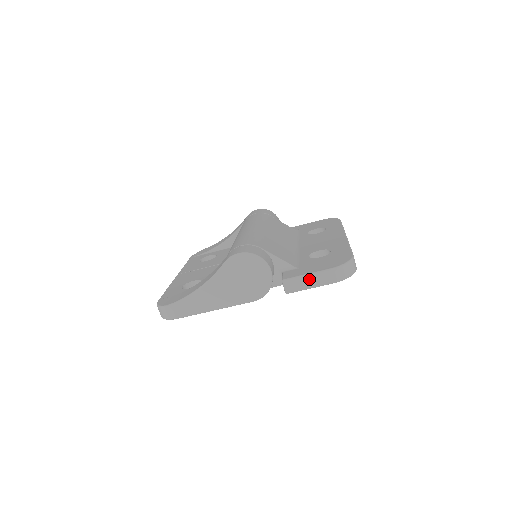
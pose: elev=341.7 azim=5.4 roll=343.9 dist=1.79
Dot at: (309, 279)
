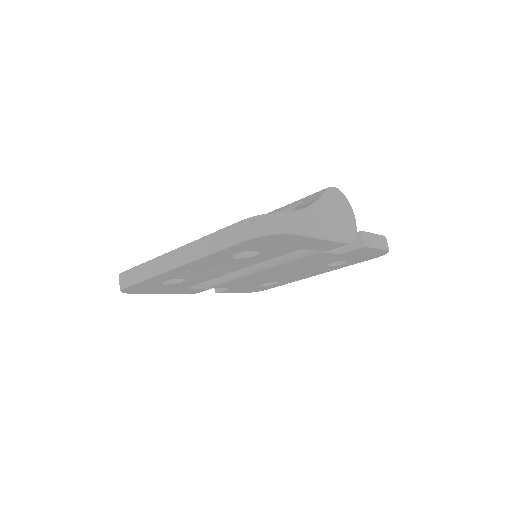
Dot at: (375, 238)
